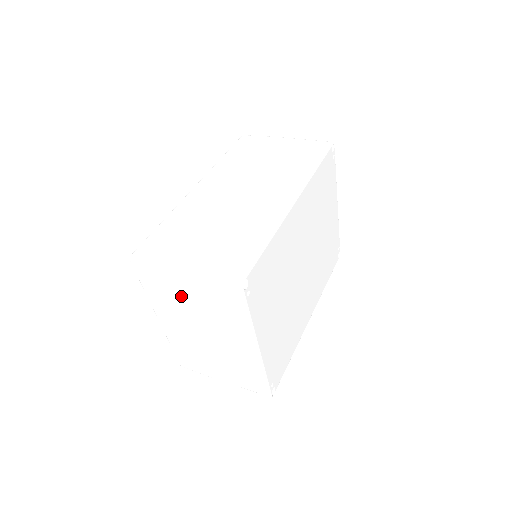
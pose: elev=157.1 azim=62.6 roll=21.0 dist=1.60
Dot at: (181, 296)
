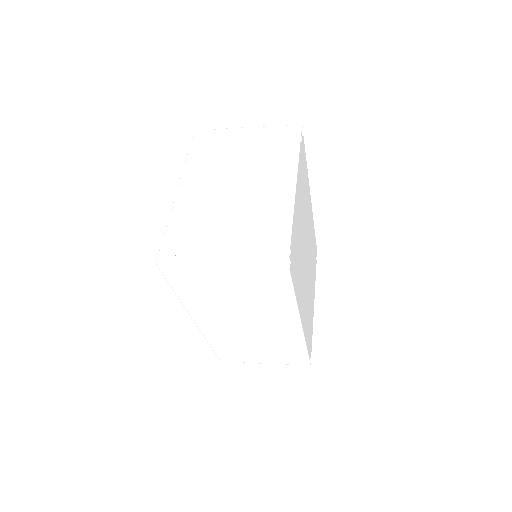
Dot at: (232, 149)
